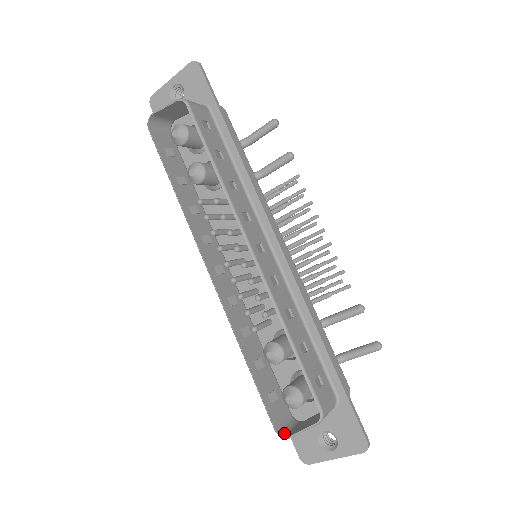
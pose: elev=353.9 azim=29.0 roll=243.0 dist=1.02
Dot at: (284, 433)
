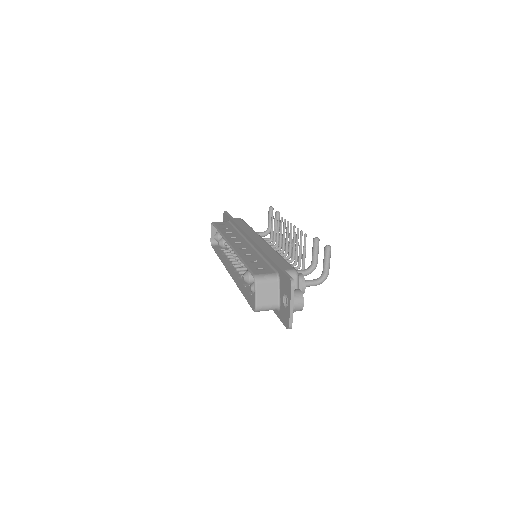
Dot at: (258, 309)
